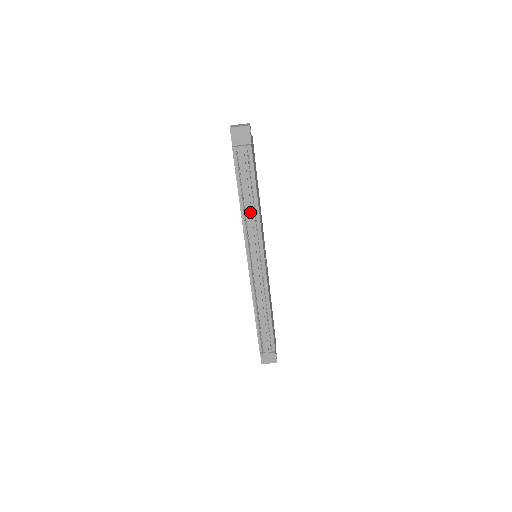
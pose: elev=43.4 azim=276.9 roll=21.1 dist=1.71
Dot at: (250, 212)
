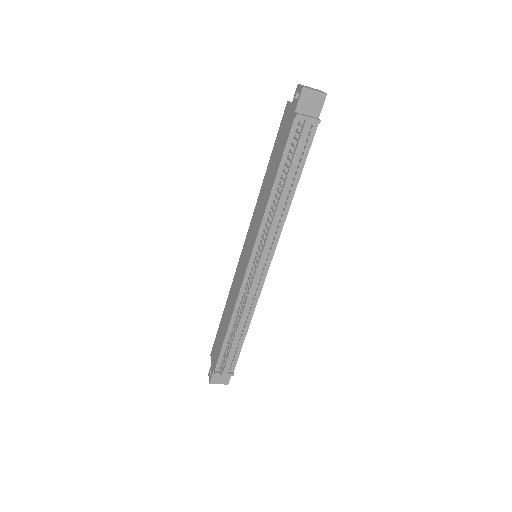
Dot at: (281, 203)
